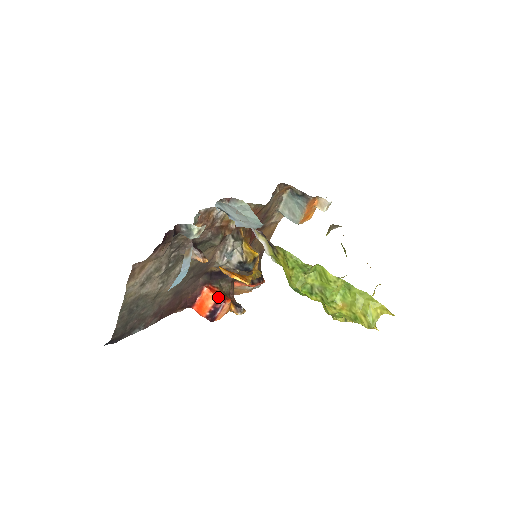
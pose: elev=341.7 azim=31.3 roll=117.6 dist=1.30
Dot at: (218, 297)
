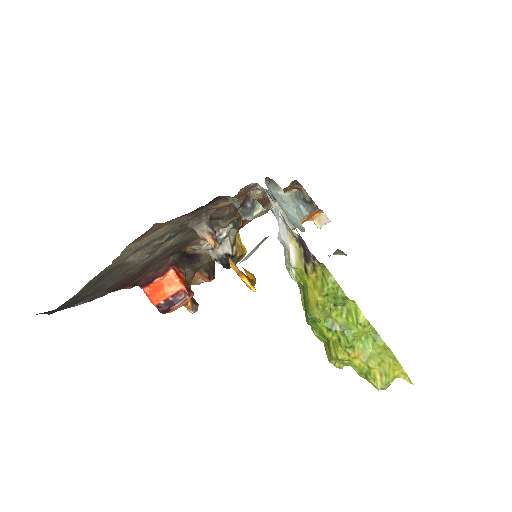
Dot at: (185, 287)
